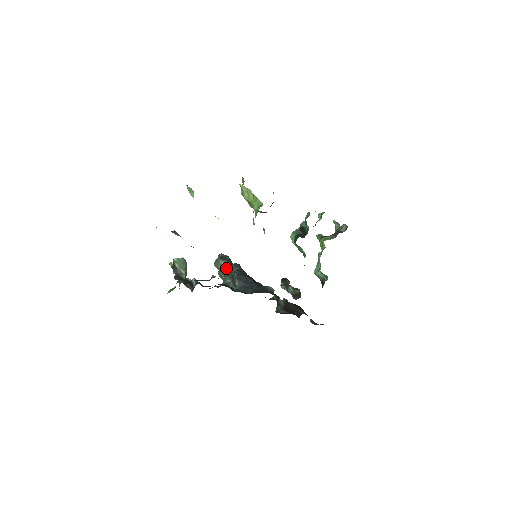
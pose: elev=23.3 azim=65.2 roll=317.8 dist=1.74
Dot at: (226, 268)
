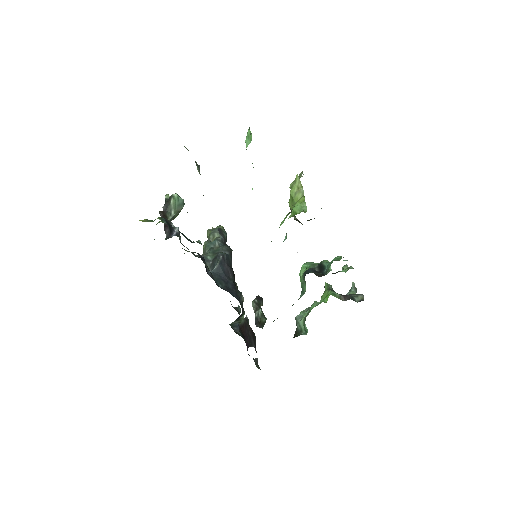
Dot at: (217, 243)
